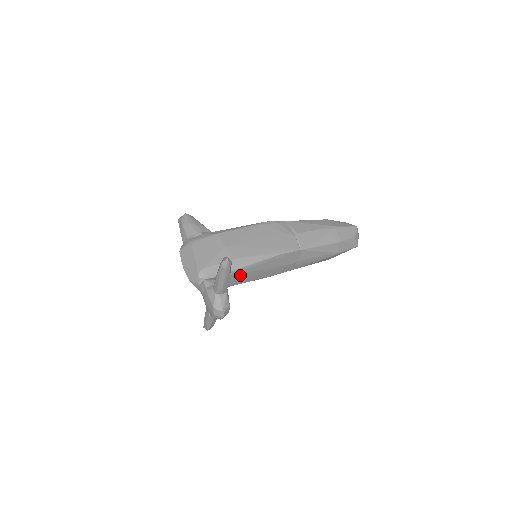
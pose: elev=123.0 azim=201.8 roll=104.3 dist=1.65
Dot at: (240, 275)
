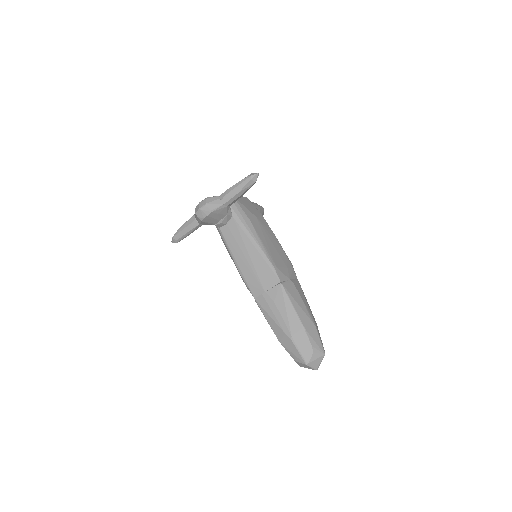
Dot at: (237, 233)
